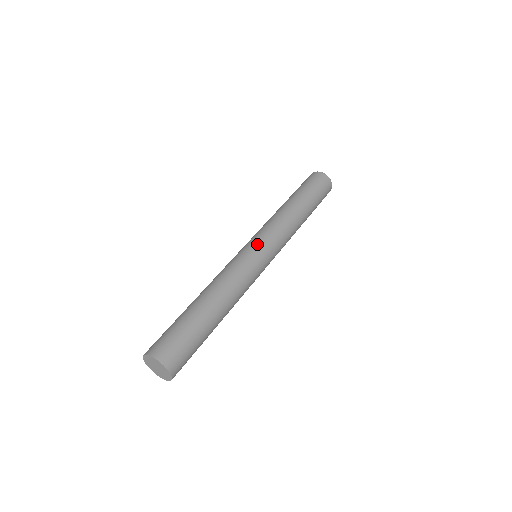
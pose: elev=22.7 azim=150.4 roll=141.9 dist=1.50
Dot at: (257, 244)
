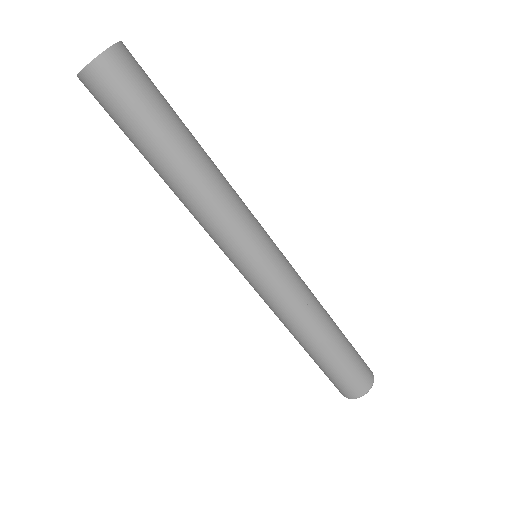
Dot at: occluded
